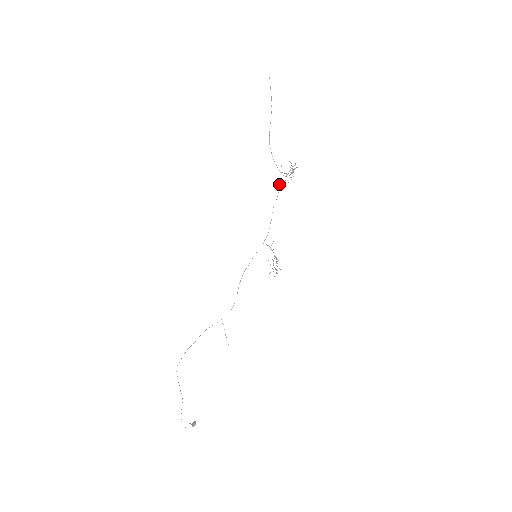
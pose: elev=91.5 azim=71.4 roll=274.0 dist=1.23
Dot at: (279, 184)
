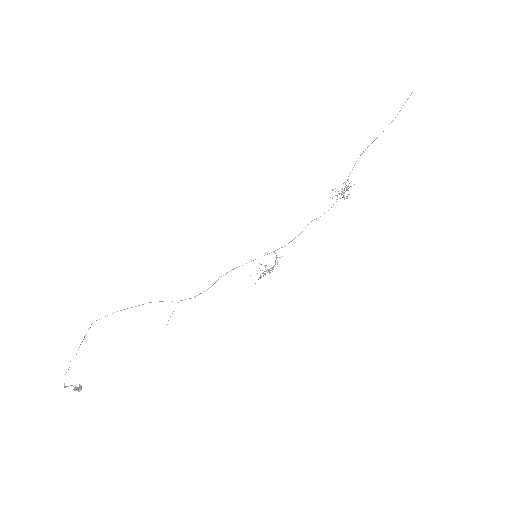
Dot at: occluded
